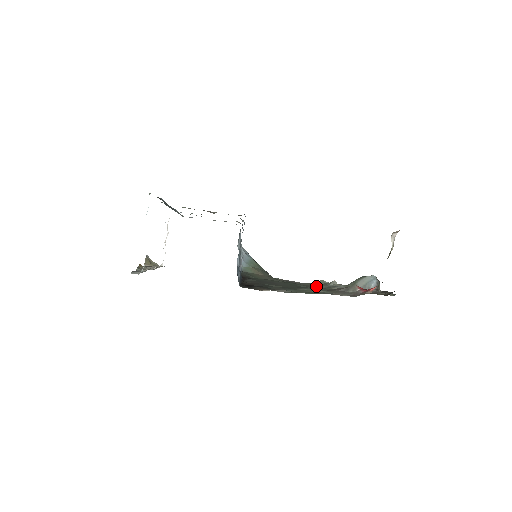
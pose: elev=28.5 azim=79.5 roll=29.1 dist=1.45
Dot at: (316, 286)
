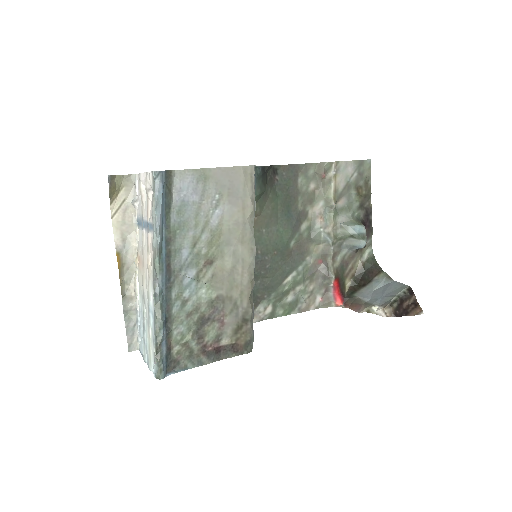
Dot at: (312, 210)
